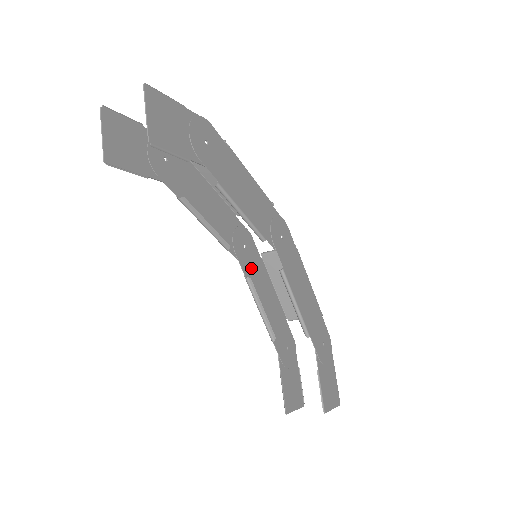
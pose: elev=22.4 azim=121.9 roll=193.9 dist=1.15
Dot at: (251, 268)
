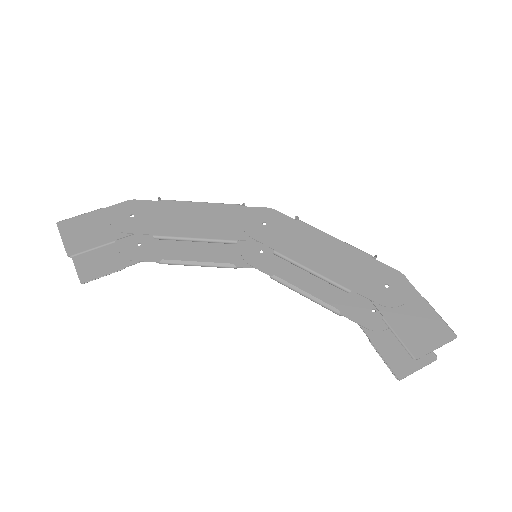
Dot at: (278, 265)
